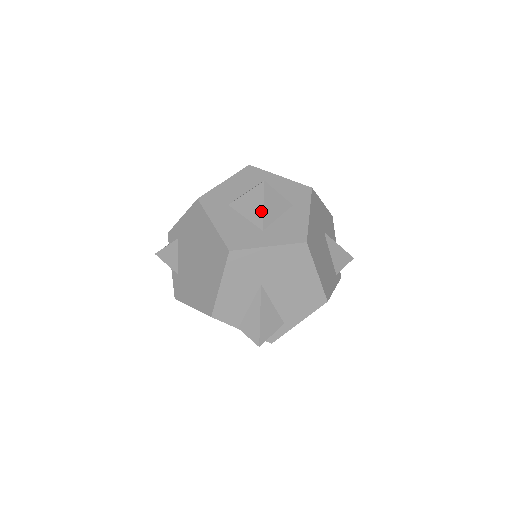
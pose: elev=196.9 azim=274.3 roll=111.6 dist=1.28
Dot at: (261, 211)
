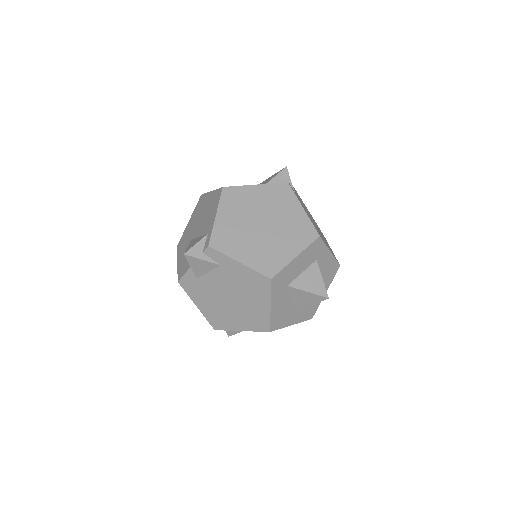
Dot at: (307, 305)
